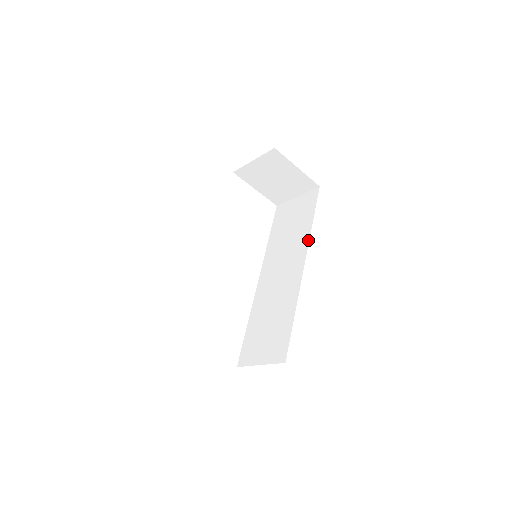
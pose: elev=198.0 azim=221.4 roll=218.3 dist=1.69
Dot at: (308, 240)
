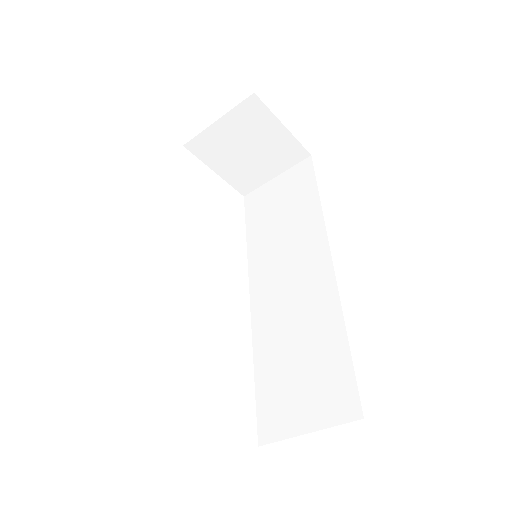
Dot at: (323, 224)
